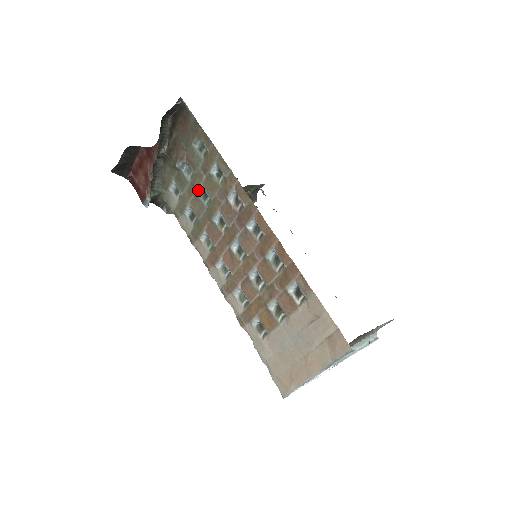
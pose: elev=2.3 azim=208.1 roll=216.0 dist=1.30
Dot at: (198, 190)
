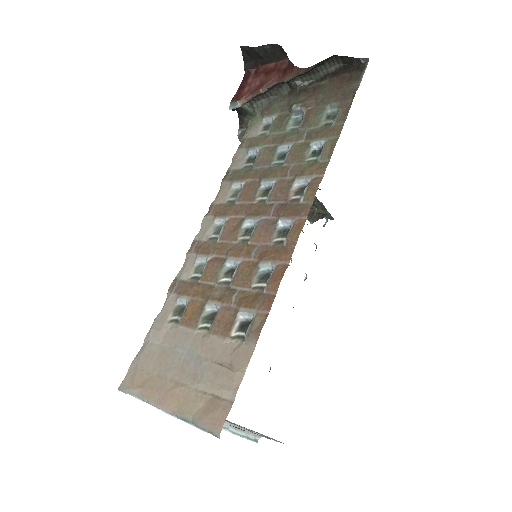
Dot at: (283, 145)
